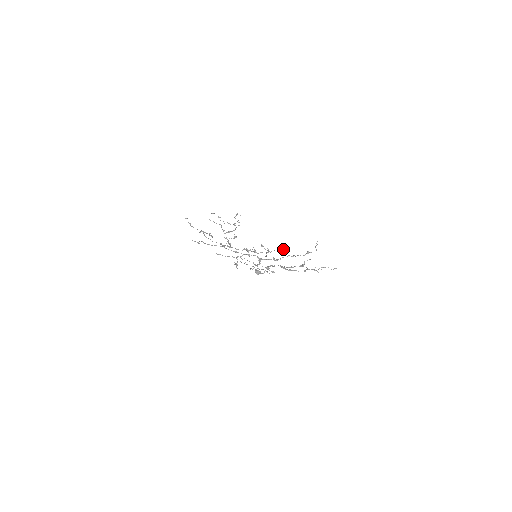
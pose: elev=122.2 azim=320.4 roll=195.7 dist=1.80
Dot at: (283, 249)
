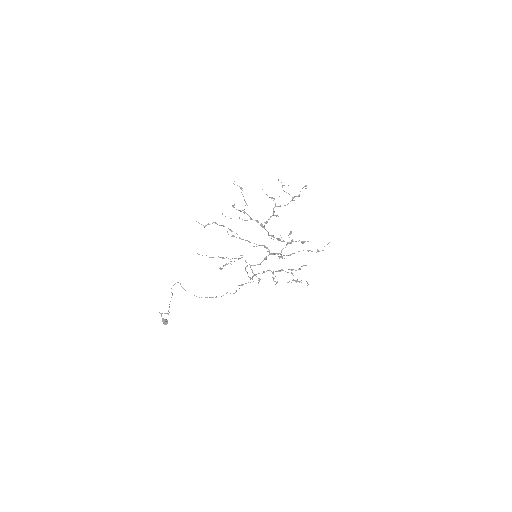
Dot at: (303, 242)
